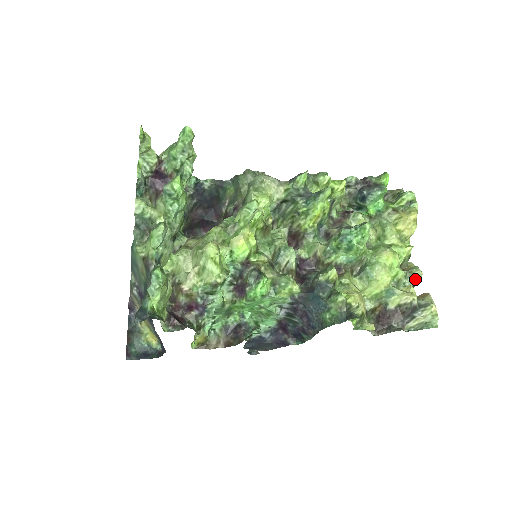
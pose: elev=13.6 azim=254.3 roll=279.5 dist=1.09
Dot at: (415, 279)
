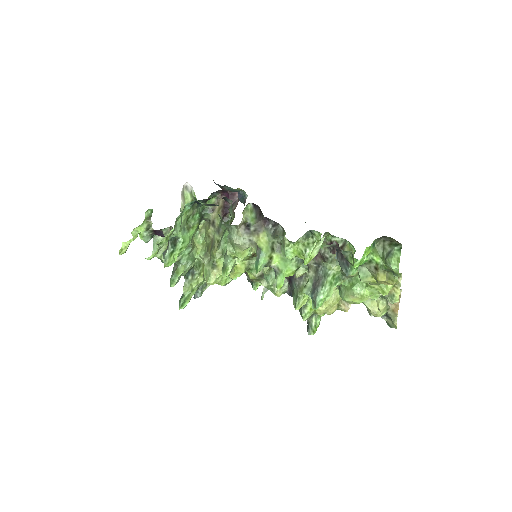
Dot at: (390, 301)
